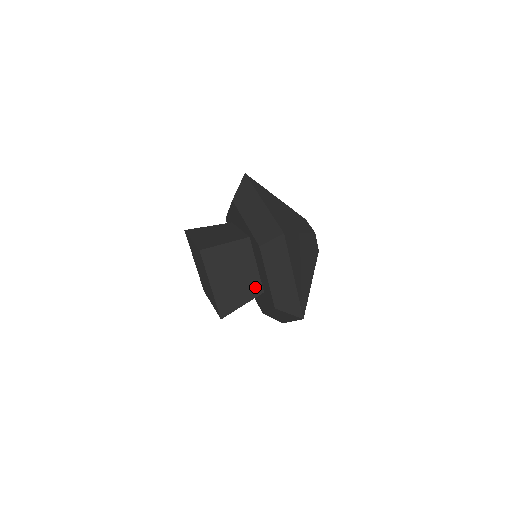
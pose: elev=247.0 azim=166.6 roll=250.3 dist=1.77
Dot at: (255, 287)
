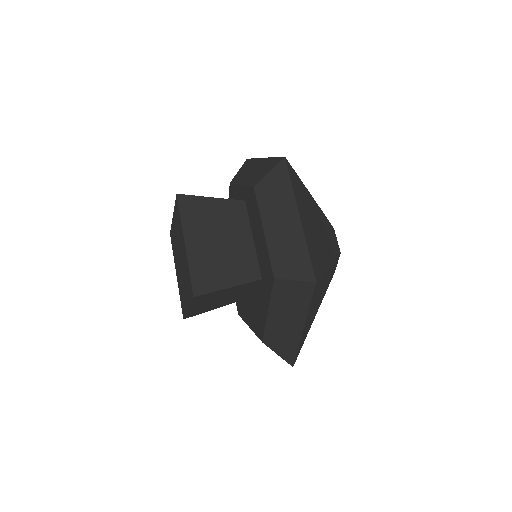
Dot at: (249, 267)
